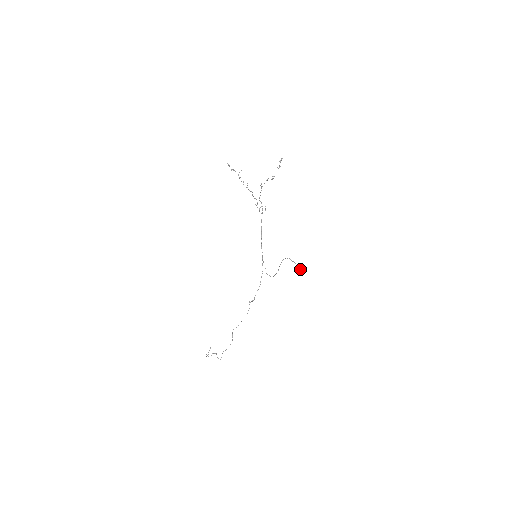
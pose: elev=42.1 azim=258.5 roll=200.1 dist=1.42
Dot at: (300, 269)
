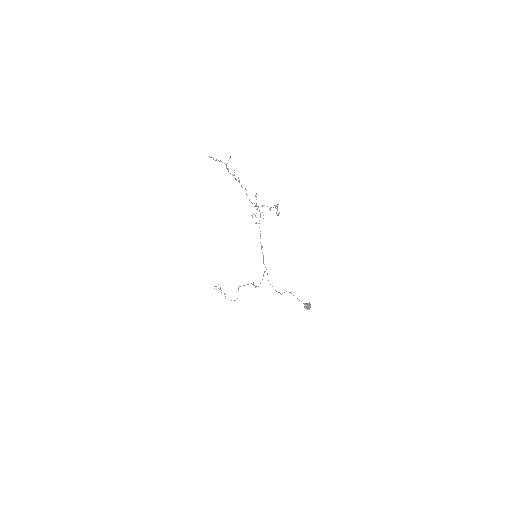
Dot at: (305, 308)
